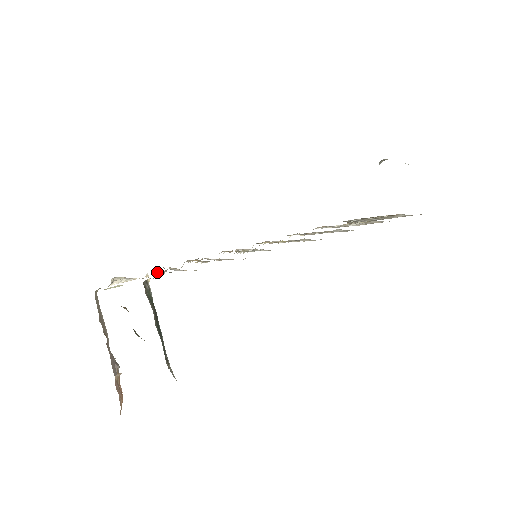
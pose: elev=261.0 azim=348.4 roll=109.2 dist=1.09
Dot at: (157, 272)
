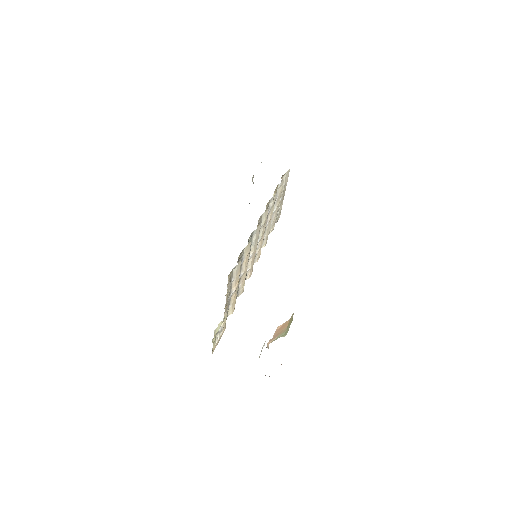
Dot at: (226, 297)
